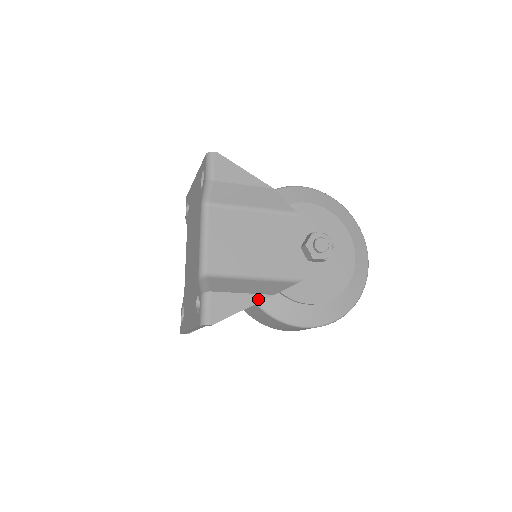
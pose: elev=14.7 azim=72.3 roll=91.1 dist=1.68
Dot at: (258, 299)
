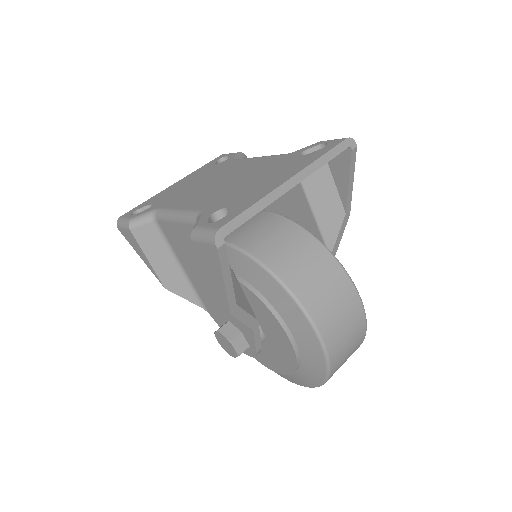
Dot at: occluded
